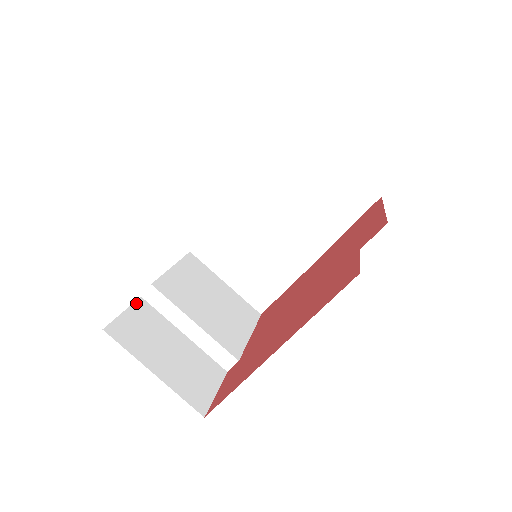
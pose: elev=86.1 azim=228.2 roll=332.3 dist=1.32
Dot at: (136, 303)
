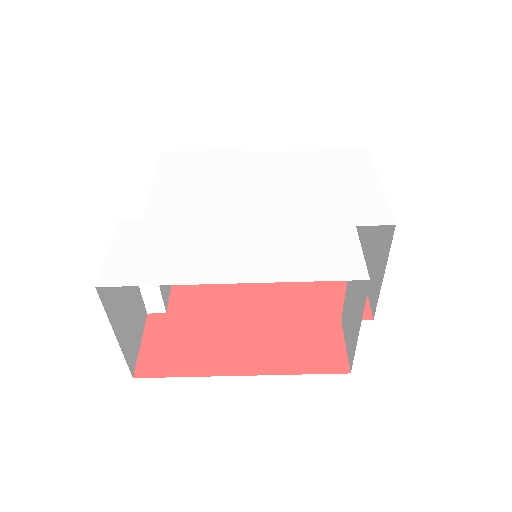
Dot at: (115, 234)
